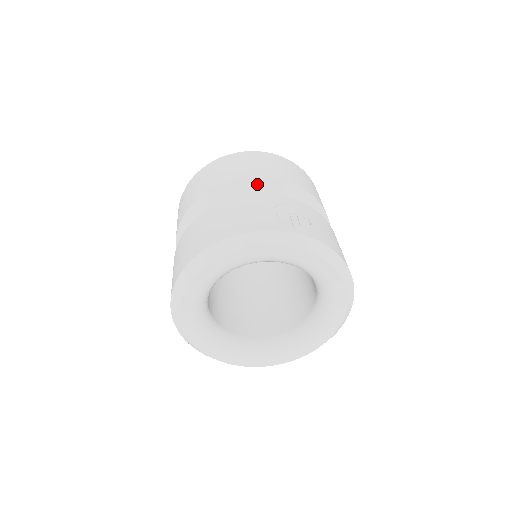
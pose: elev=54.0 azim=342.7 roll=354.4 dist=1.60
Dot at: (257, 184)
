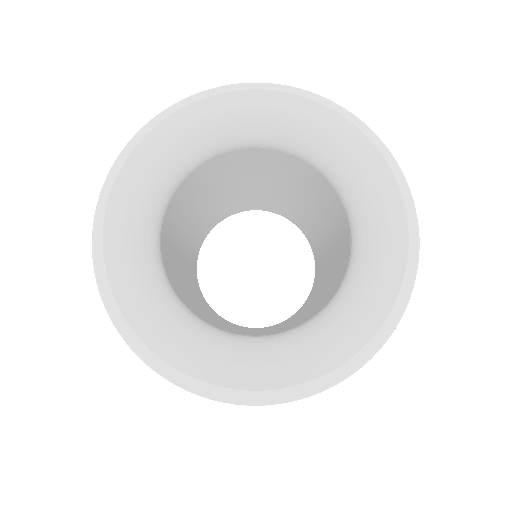
Dot at: occluded
